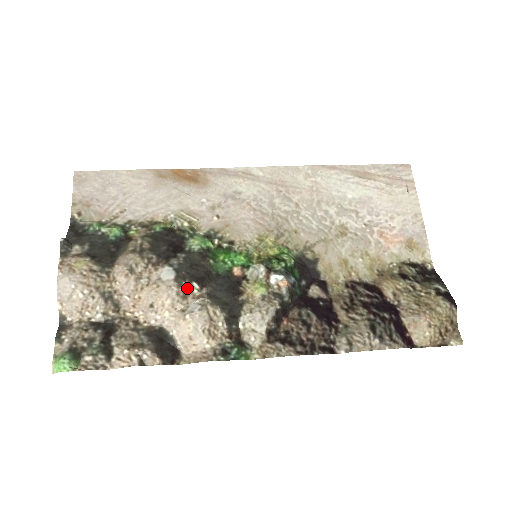
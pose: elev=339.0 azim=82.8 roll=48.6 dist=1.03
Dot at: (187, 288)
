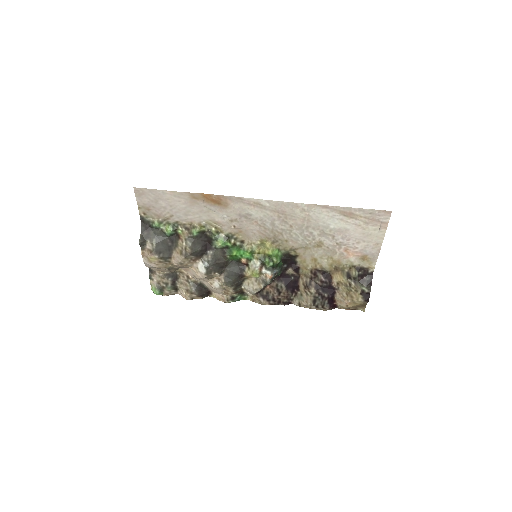
Dot at: (213, 275)
